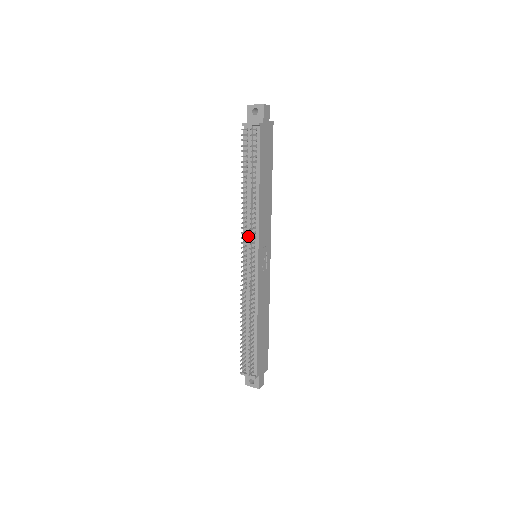
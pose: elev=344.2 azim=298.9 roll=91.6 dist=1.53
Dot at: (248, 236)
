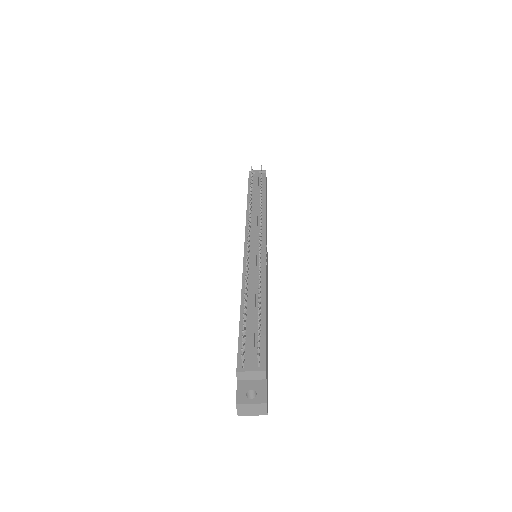
Dot at: (253, 227)
